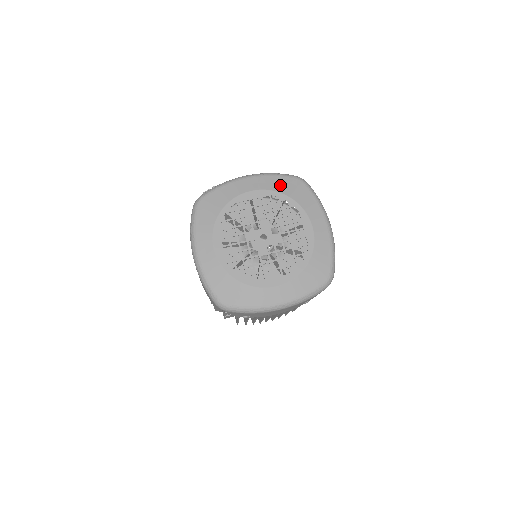
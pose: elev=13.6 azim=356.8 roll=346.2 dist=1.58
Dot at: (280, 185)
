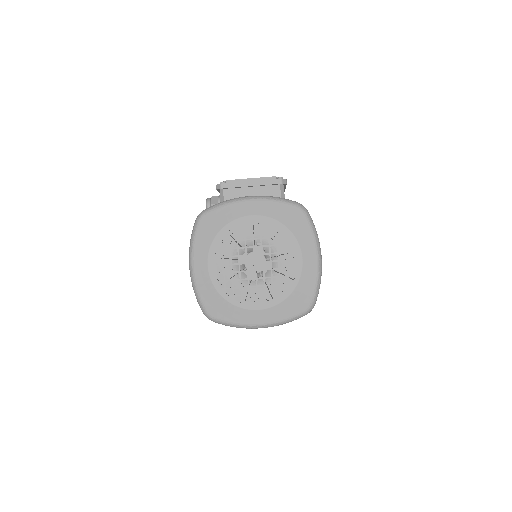
Dot at: (280, 213)
